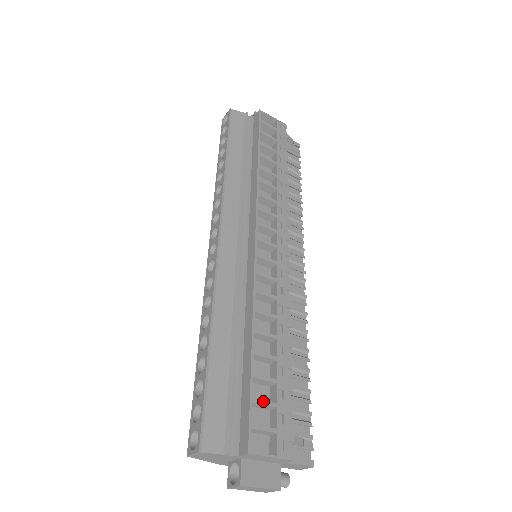
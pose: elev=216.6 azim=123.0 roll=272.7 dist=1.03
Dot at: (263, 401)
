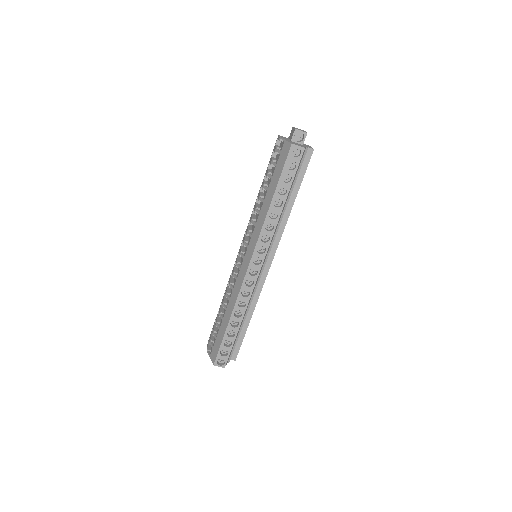
Dot at: occluded
